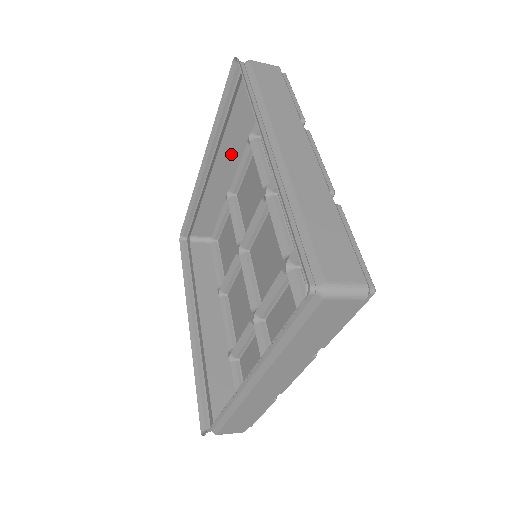
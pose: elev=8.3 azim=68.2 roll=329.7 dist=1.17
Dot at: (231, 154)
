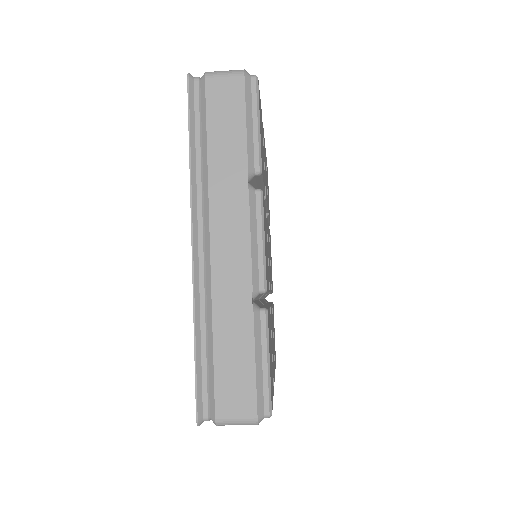
Dot at: occluded
